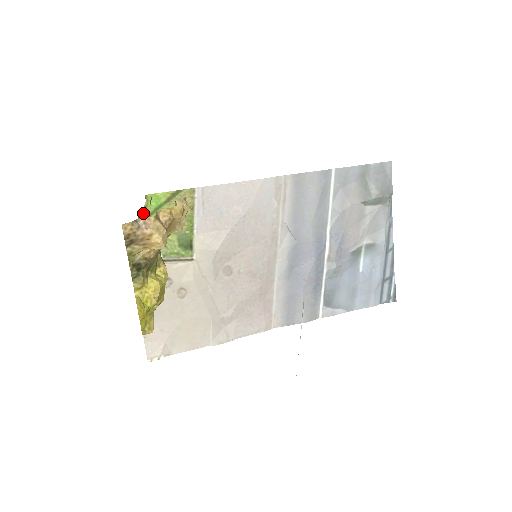
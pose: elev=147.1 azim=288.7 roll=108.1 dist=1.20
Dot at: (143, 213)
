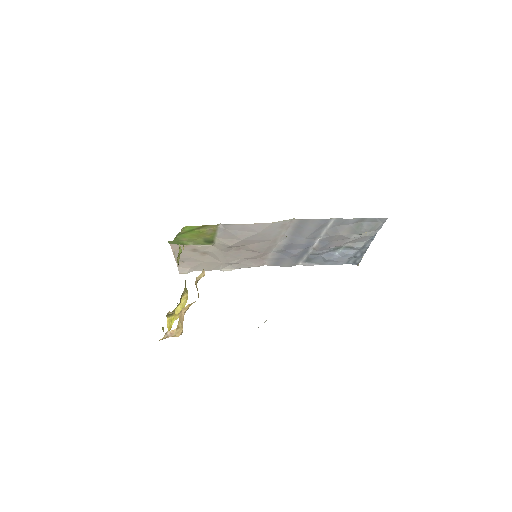
Dot at: (180, 232)
